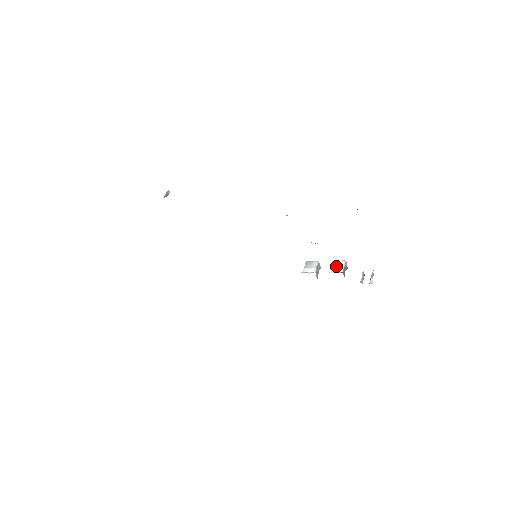
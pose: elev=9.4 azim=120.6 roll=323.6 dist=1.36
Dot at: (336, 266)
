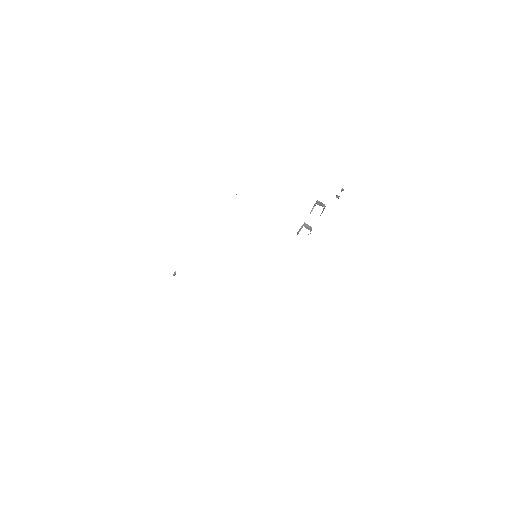
Dot at: (312, 208)
